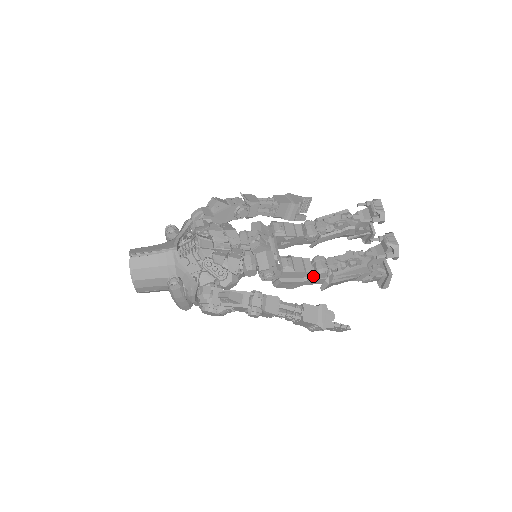
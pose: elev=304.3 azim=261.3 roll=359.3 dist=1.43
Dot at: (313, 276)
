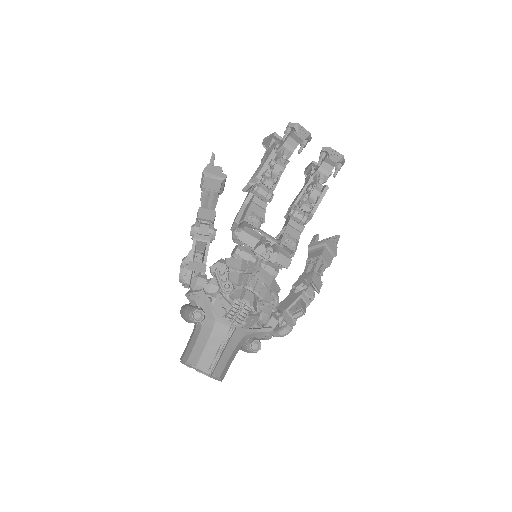
Dot at: (302, 228)
